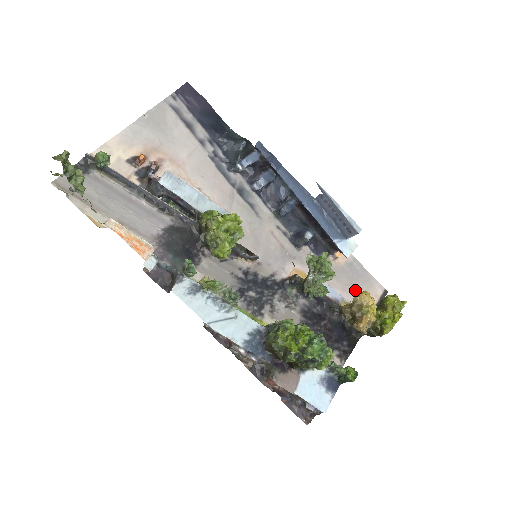
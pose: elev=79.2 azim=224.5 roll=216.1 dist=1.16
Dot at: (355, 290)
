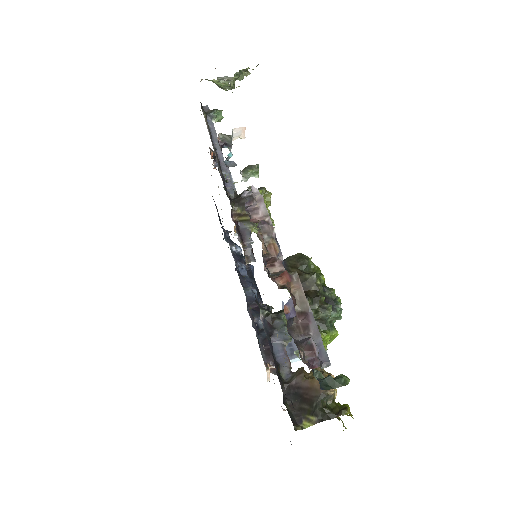
Dot at: occluded
